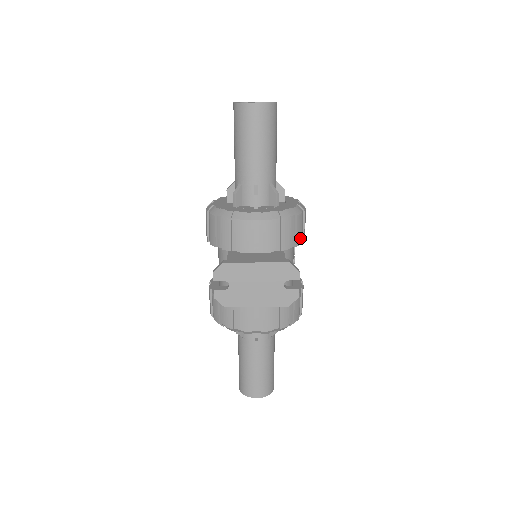
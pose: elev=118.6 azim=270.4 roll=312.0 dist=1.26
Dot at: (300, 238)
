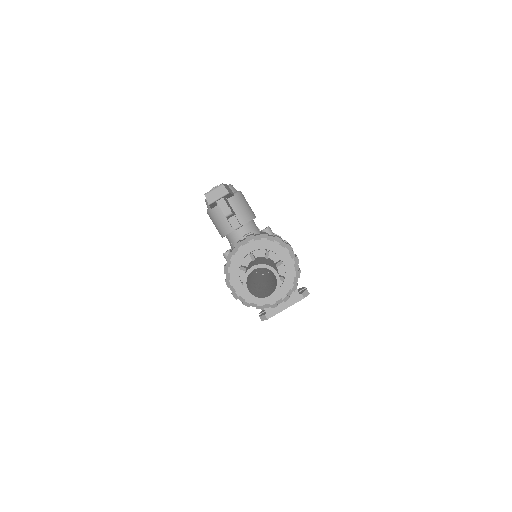
Dot at: occluded
